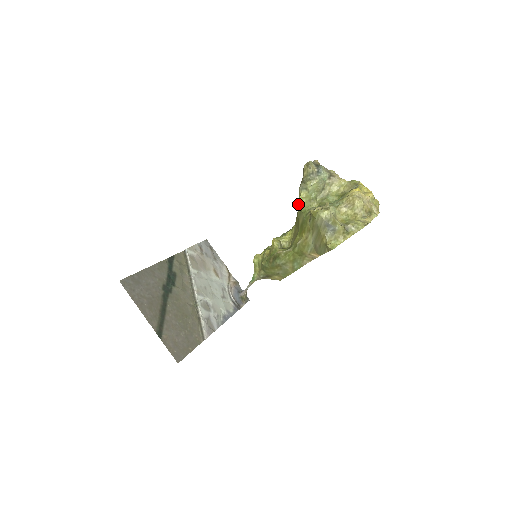
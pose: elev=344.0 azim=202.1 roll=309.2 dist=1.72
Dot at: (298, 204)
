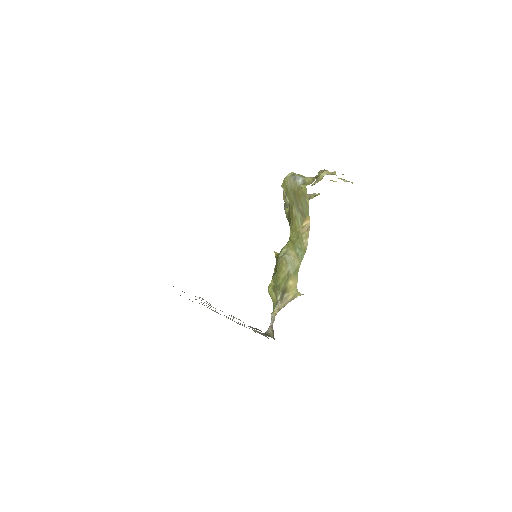
Dot at: occluded
